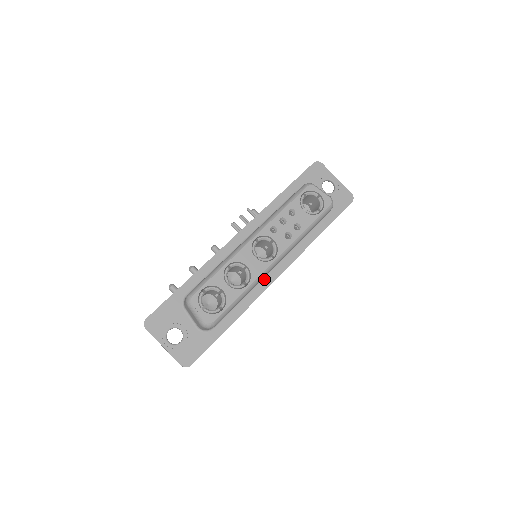
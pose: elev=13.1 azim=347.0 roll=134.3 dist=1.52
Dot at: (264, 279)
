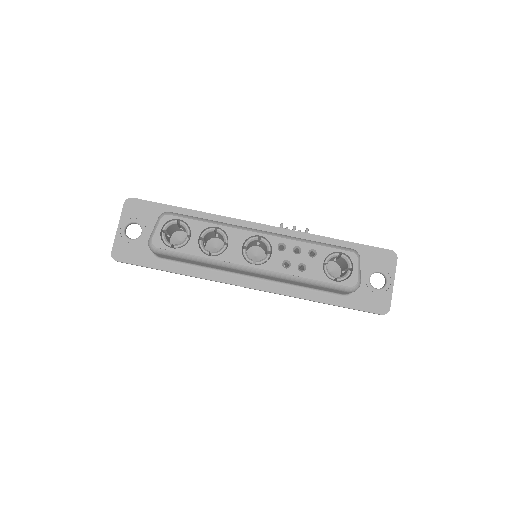
Dot at: (237, 275)
